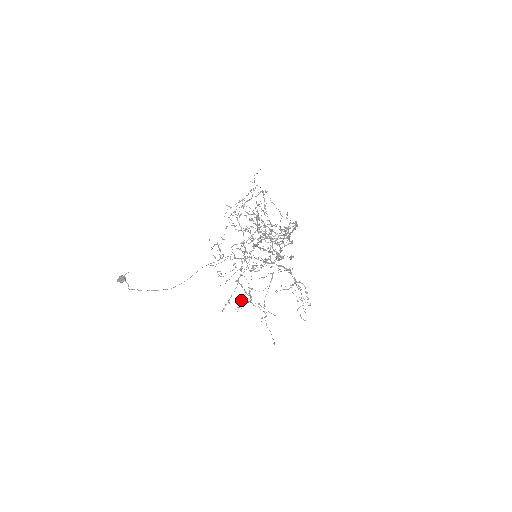
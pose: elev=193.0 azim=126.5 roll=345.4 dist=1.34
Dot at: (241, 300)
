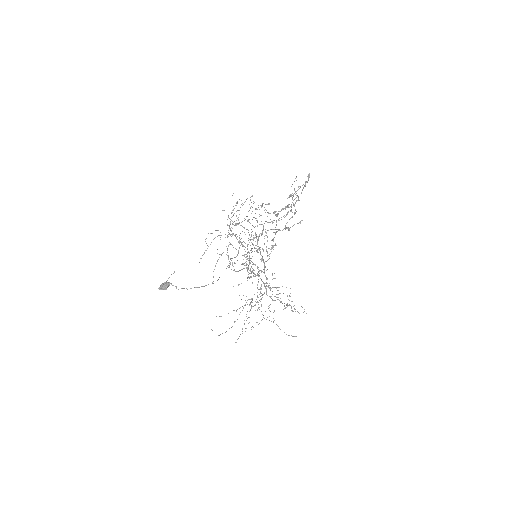
Dot at: occluded
